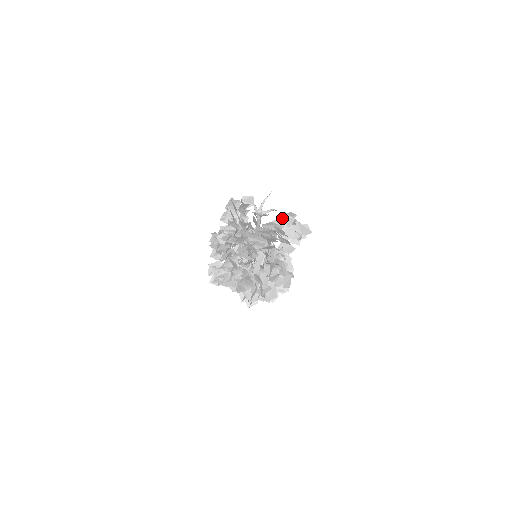
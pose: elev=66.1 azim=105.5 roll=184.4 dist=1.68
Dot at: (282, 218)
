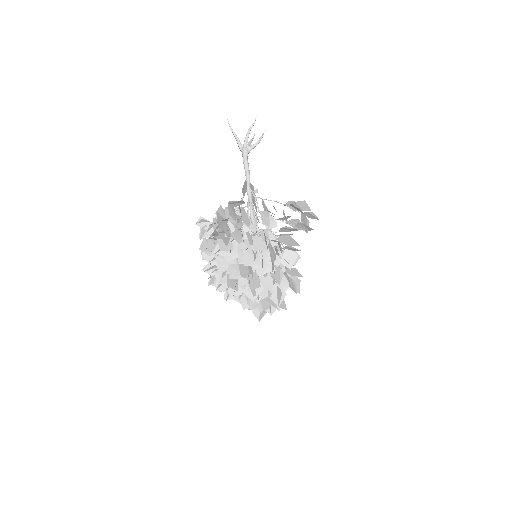
Dot at: (284, 228)
